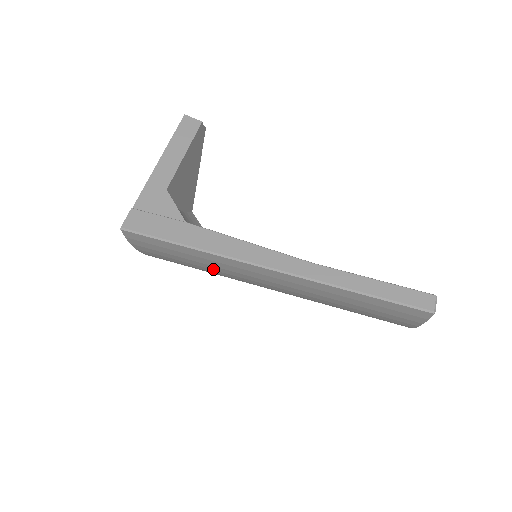
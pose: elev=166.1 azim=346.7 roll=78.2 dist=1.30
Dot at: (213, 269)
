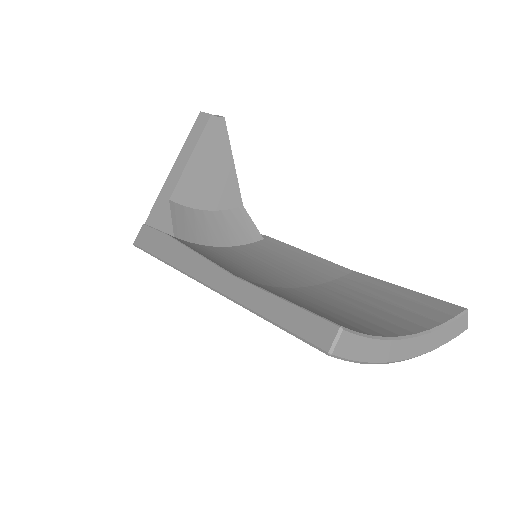
Dot at: occluded
